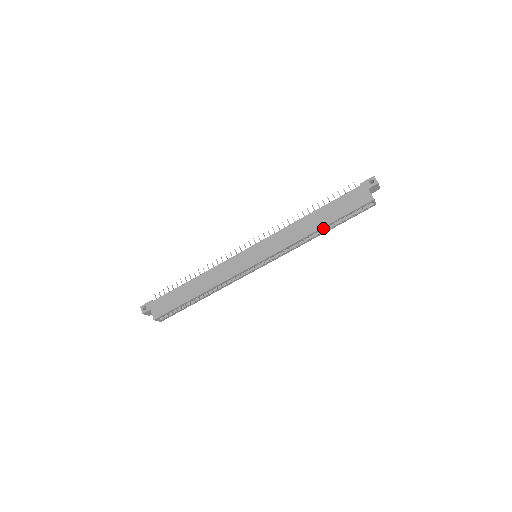
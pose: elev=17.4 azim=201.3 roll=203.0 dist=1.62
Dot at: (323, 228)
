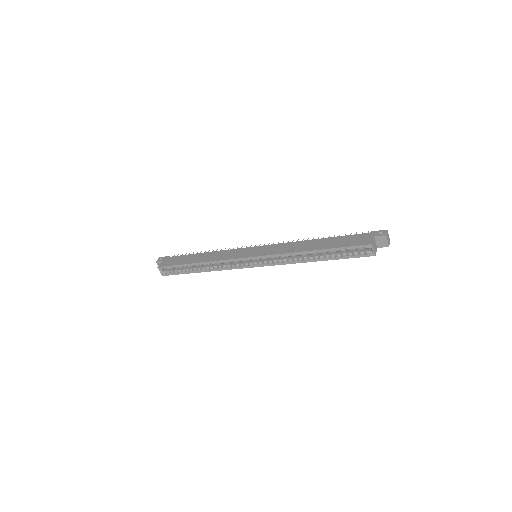
Dot at: (316, 252)
